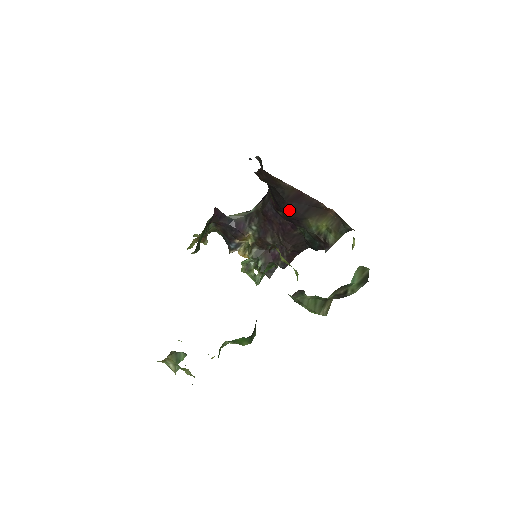
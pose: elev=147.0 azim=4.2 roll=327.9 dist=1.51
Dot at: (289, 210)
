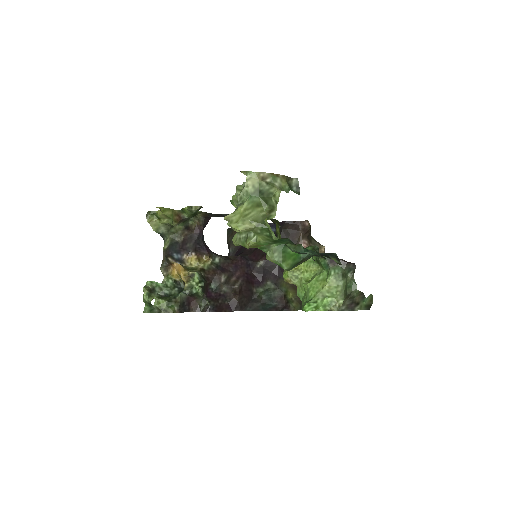
Dot at: occluded
